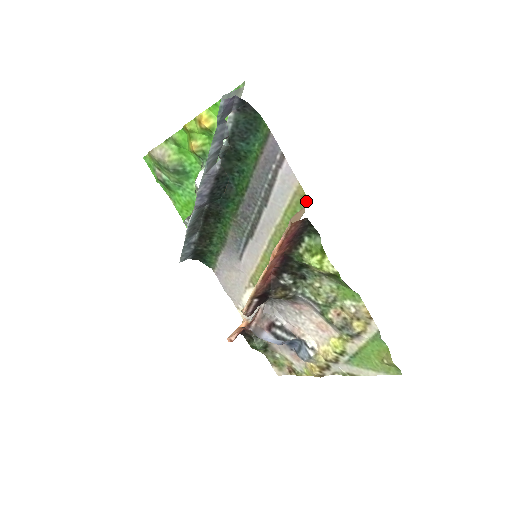
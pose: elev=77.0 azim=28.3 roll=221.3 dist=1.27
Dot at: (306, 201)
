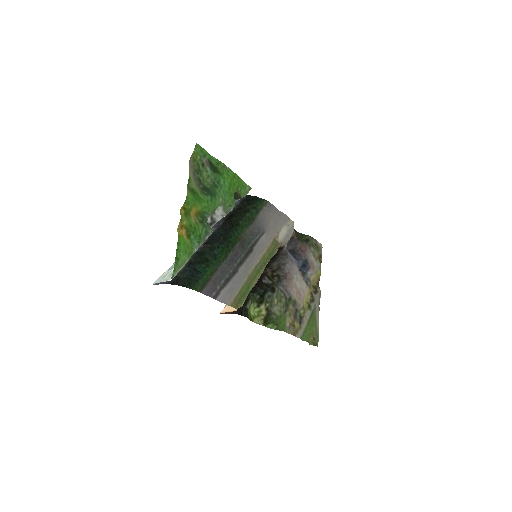
Dot at: occluded
